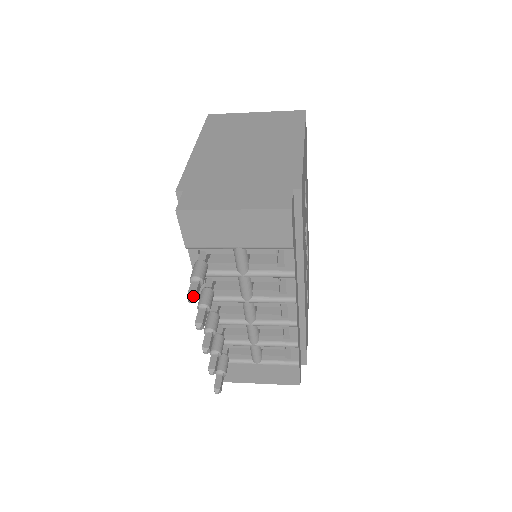
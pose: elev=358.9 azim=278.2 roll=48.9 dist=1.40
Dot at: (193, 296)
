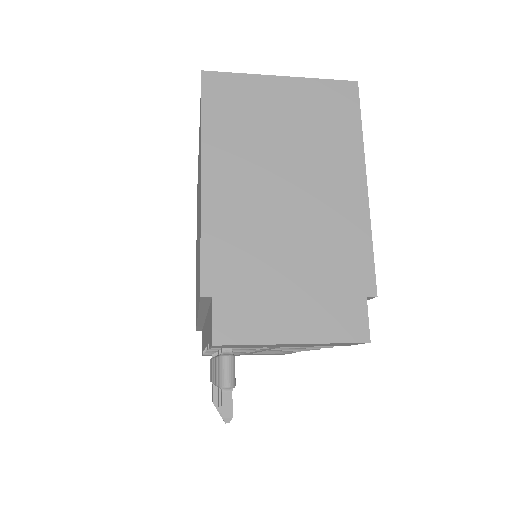
Dot at: (230, 418)
